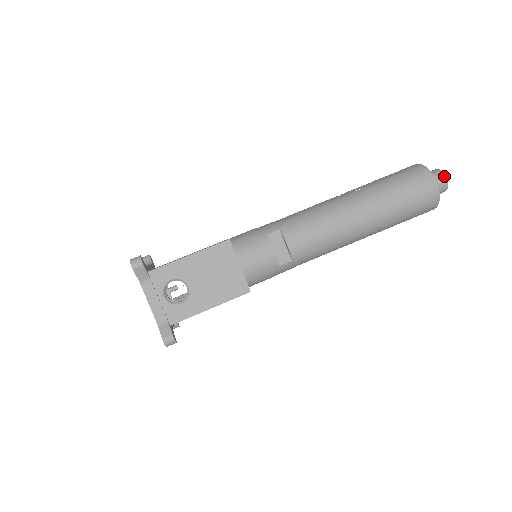
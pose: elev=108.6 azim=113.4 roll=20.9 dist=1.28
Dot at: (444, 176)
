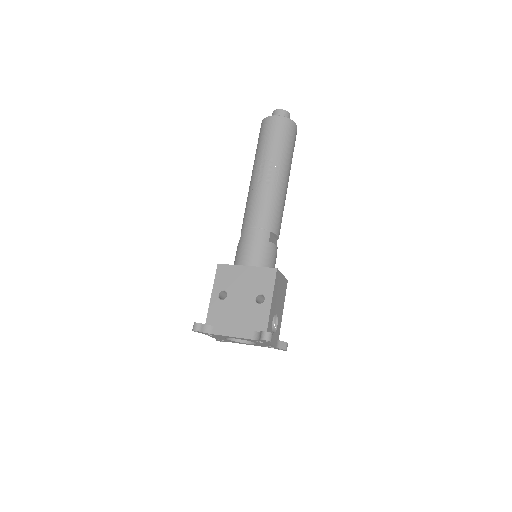
Dot at: (289, 114)
